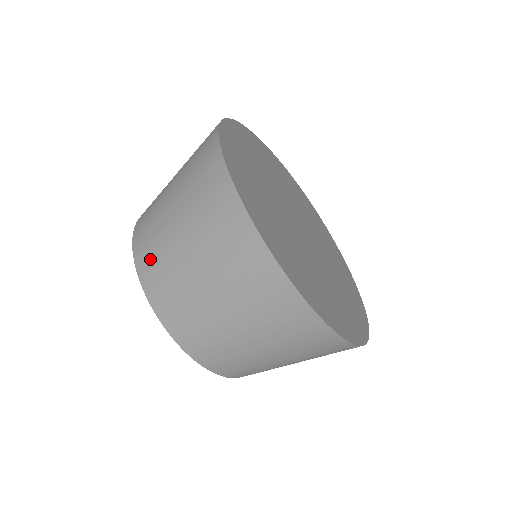
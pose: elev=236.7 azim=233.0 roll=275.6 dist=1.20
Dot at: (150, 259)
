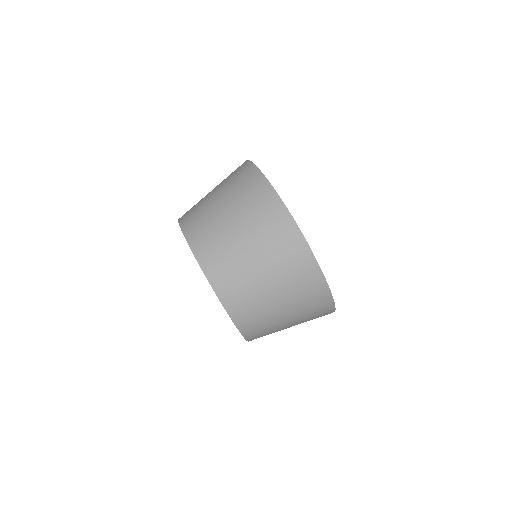
Dot at: (191, 215)
